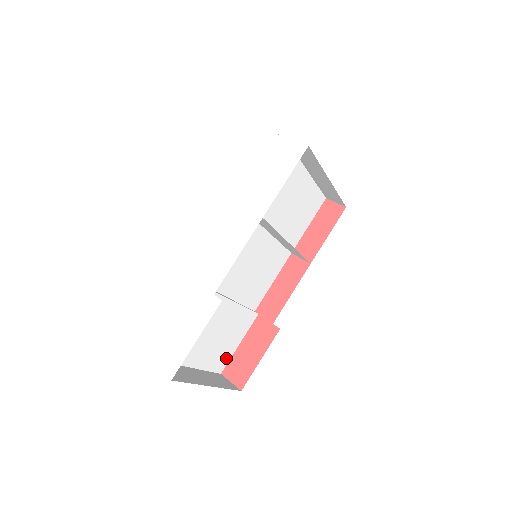
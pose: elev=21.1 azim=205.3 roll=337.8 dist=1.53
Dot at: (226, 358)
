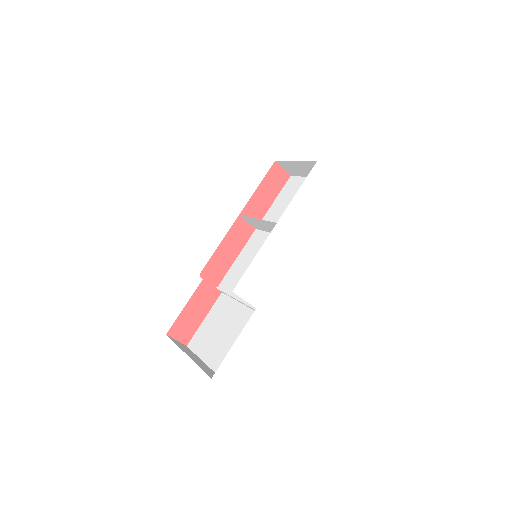
Dot at: occluded
